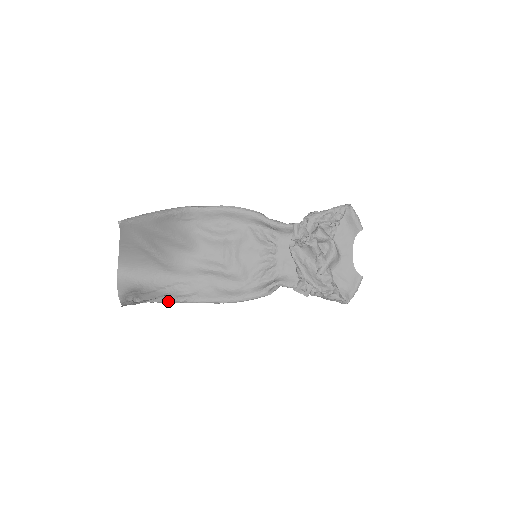
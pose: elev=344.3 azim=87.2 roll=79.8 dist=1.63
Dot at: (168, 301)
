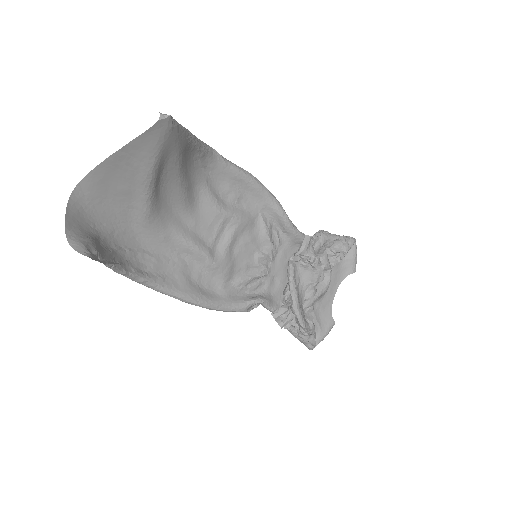
Dot at: (126, 274)
